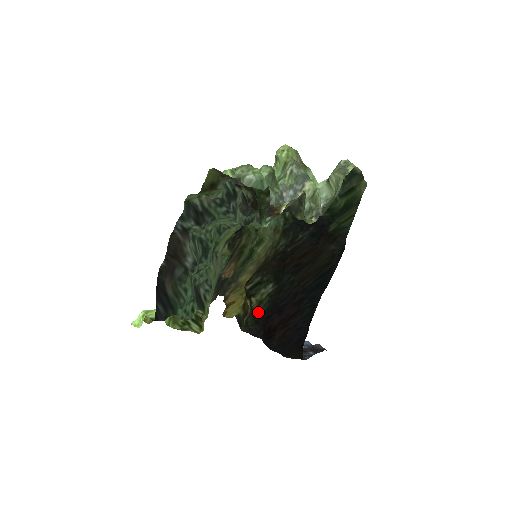
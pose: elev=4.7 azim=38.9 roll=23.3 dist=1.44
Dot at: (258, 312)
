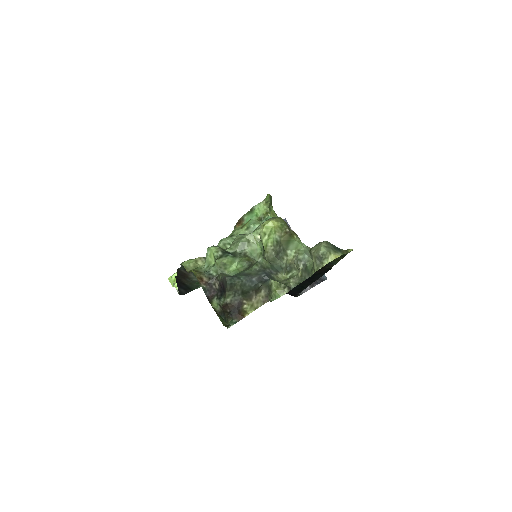
Dot at: occluded
